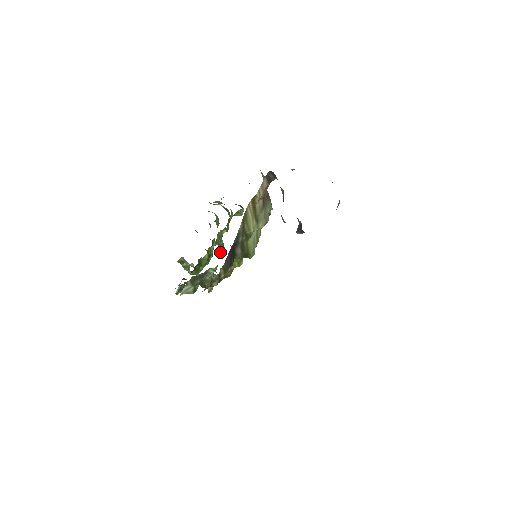
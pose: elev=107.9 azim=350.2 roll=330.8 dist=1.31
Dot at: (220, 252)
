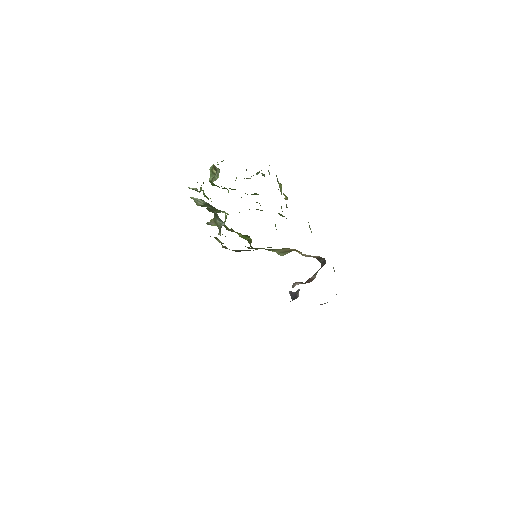
Dot at: occluded
